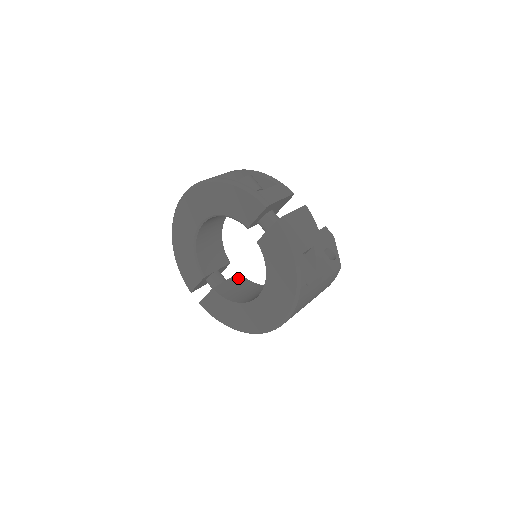
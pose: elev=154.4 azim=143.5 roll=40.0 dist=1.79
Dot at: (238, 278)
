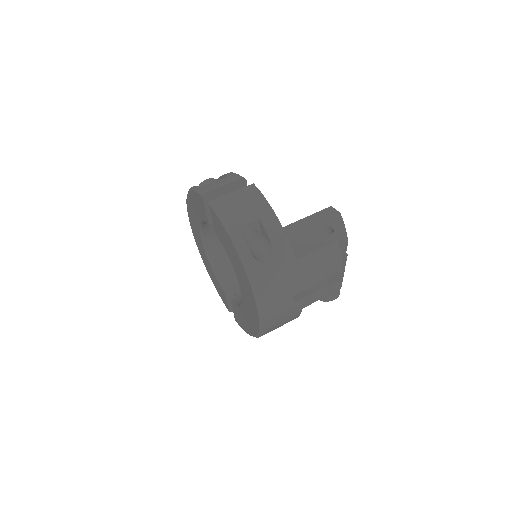
Dot at: occluded
